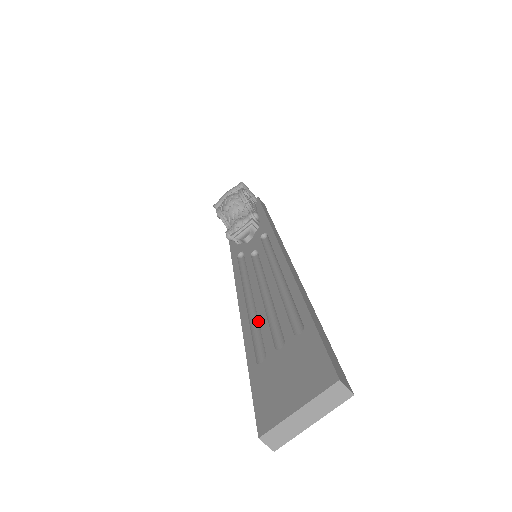
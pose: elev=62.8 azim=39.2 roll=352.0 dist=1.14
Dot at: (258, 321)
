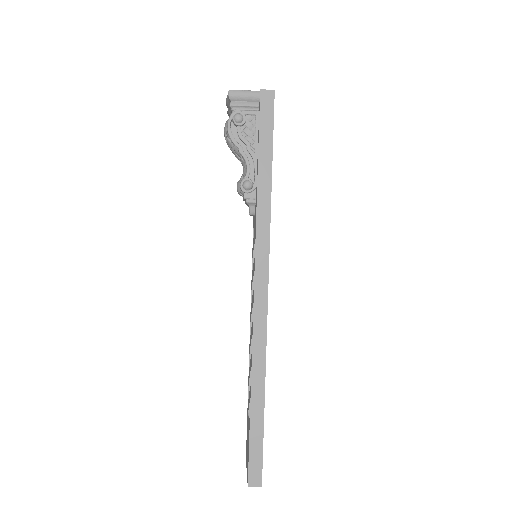
Dot at: occluded
